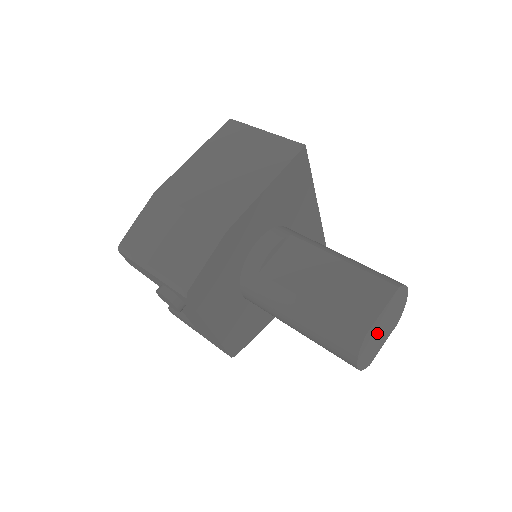
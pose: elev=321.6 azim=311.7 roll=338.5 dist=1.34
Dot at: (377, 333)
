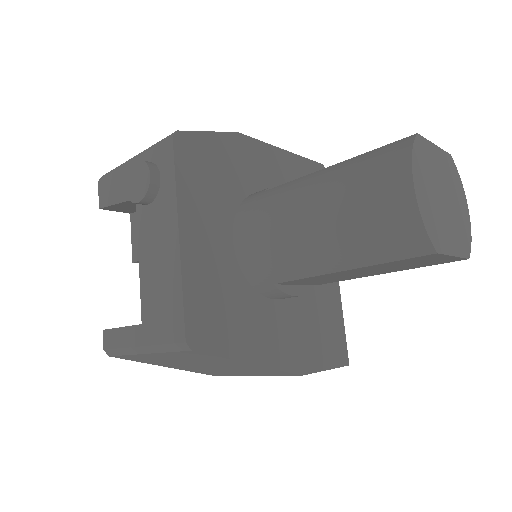
Dot at: (435, 184)
